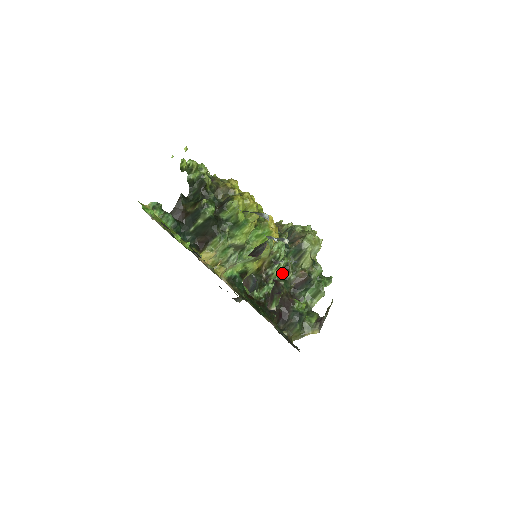
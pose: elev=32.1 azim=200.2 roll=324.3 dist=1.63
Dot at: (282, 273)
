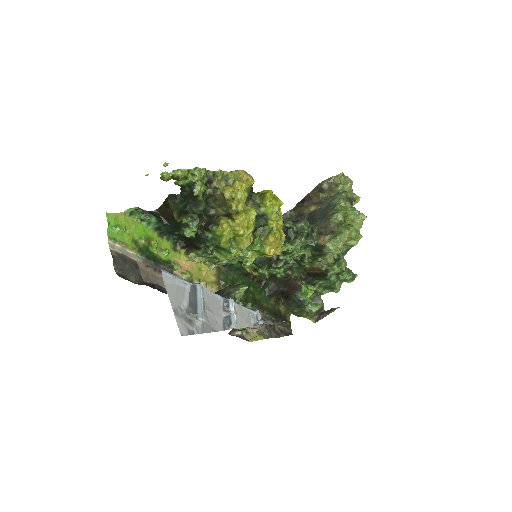
Dot at: (297, 259)
